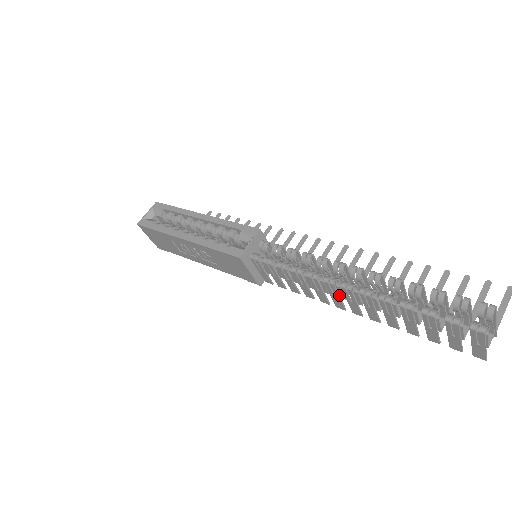
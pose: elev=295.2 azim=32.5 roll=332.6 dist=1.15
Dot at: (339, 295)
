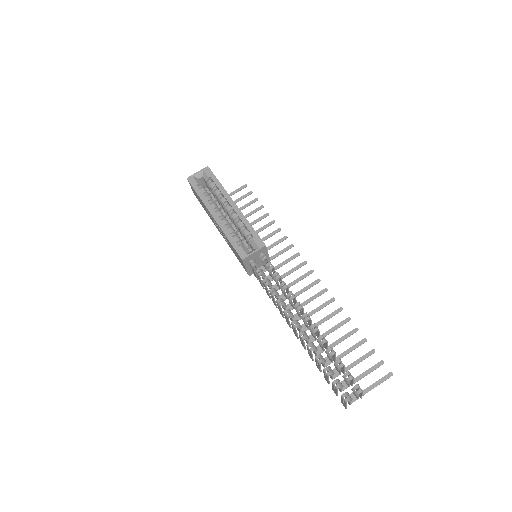
Dot at: occluded
